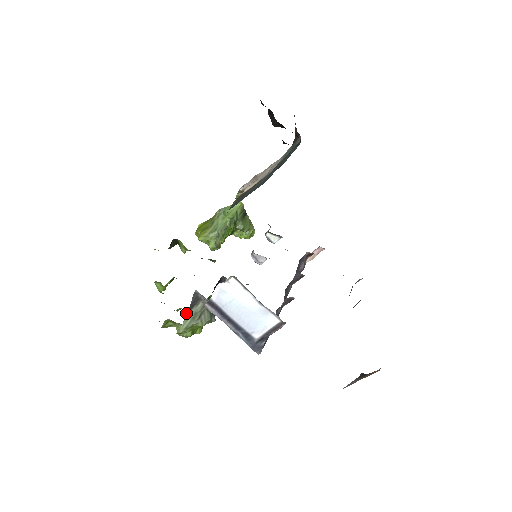
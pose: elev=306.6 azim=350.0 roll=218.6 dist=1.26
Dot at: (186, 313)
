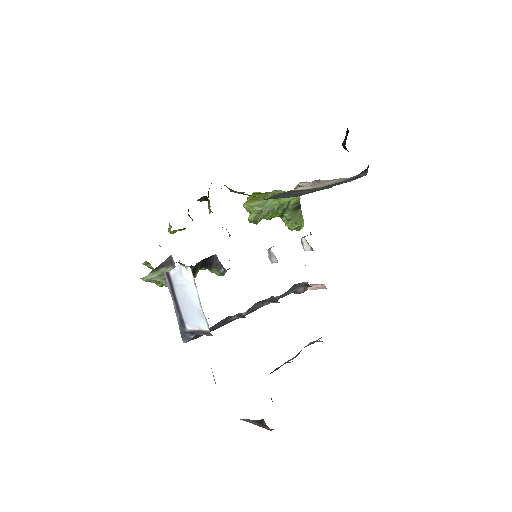
Dot at: (155, 268)
